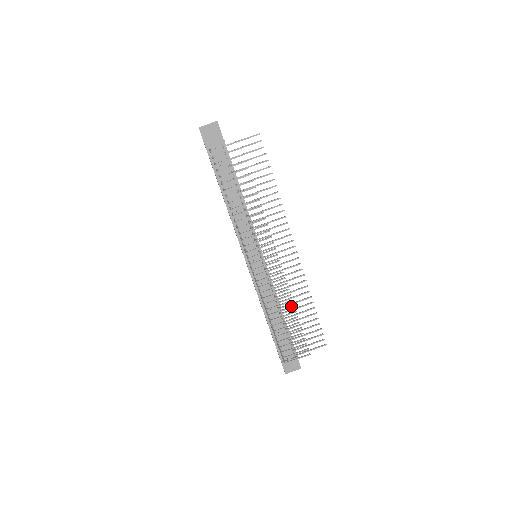
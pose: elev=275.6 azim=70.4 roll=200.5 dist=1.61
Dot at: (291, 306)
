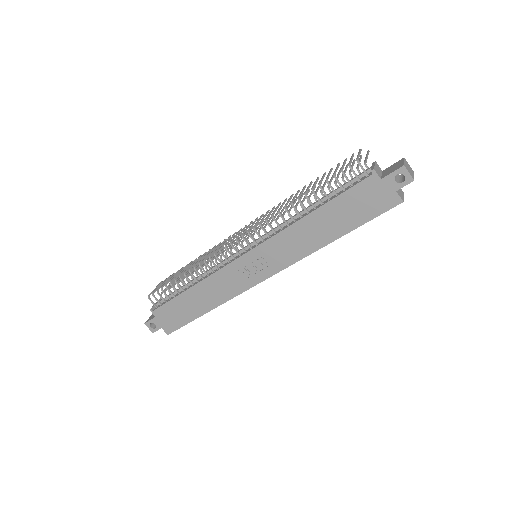
Dot at: (297, 193)
